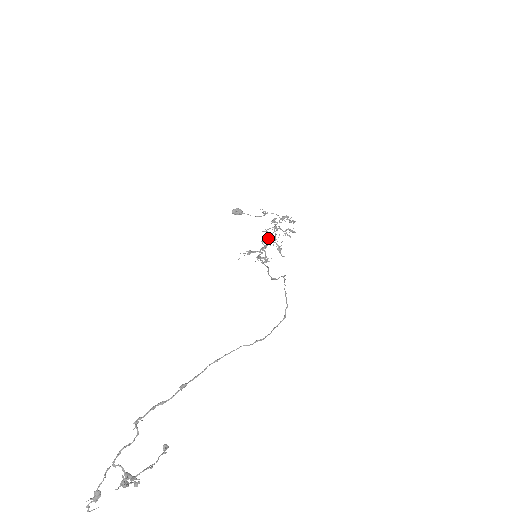
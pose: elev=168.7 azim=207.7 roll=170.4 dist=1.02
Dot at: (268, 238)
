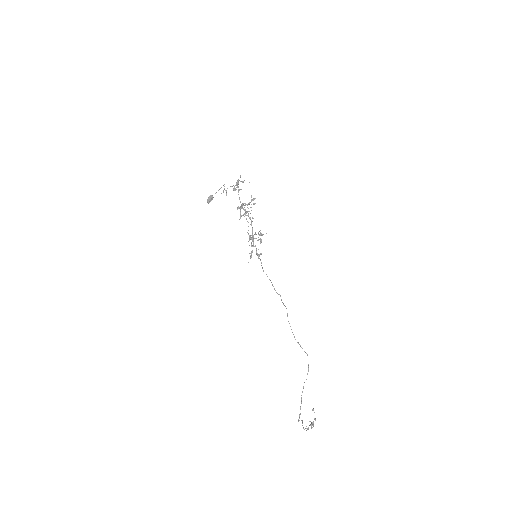
Dot at: occluded
